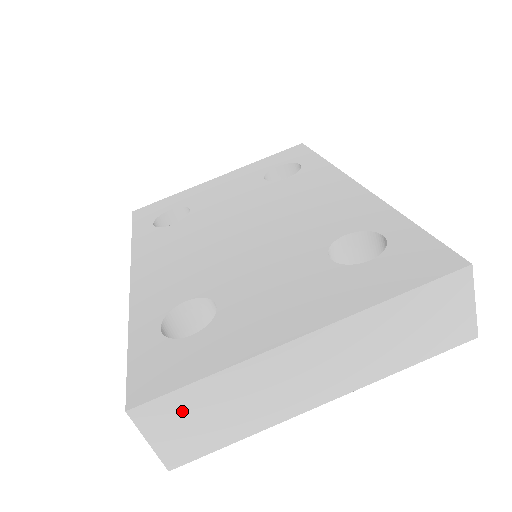
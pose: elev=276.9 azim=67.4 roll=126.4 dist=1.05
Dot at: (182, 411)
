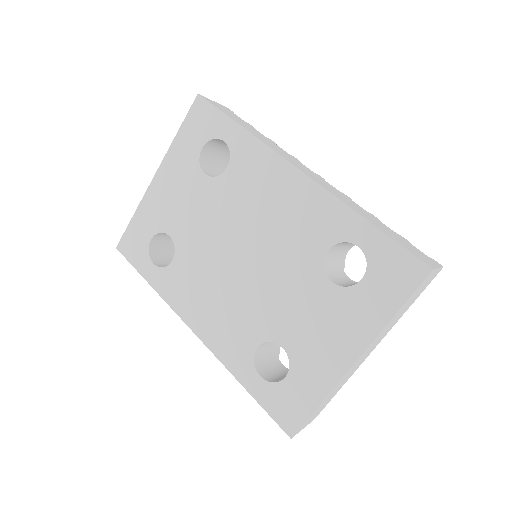
Dot at: (313, 415)
